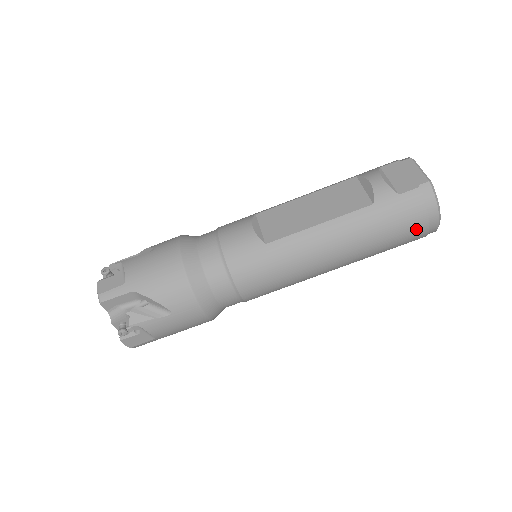
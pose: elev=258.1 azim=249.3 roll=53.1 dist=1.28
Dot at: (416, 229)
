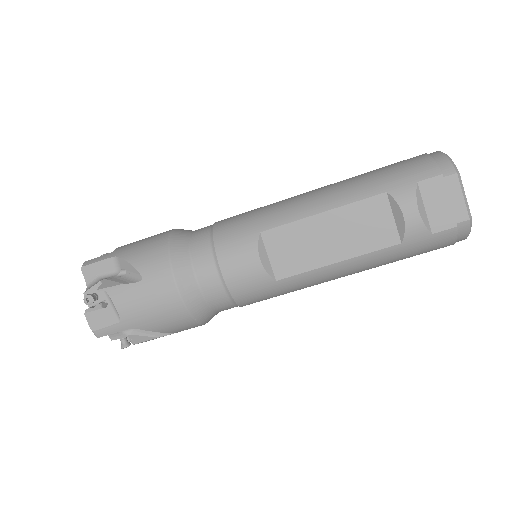
Dot at: occluded
